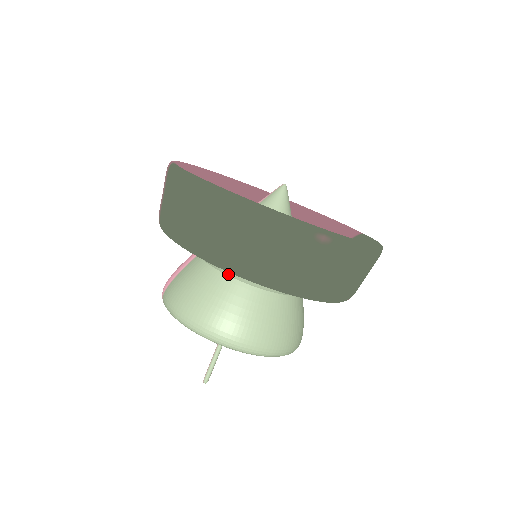
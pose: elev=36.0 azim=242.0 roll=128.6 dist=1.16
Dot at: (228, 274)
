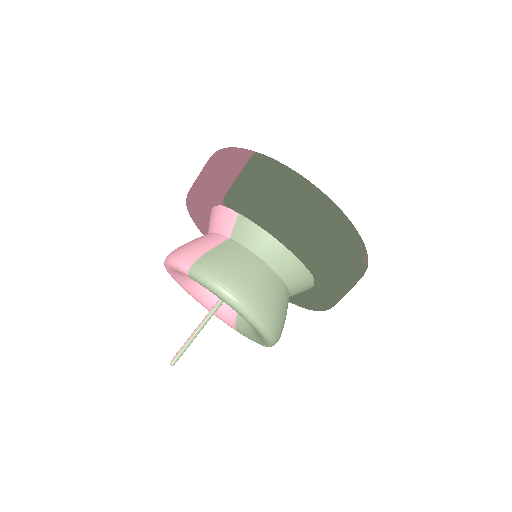
Dot at: (269, 264)
